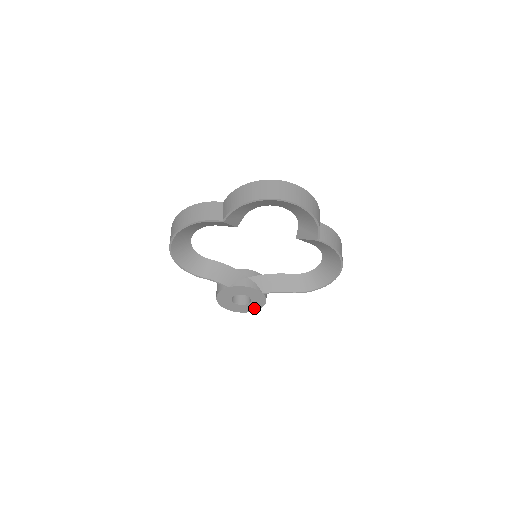
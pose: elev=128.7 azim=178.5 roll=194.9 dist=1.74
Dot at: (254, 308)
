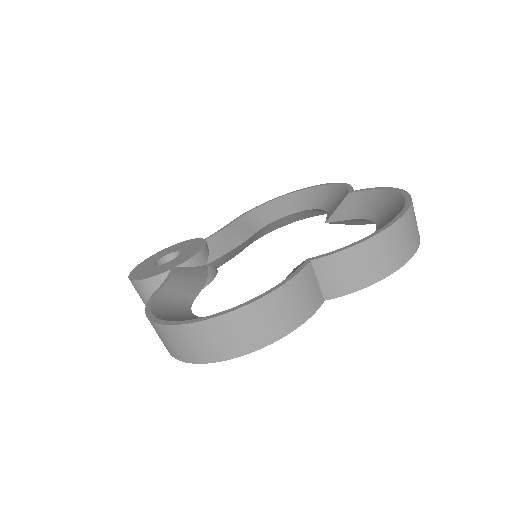
Dot at: occluded
